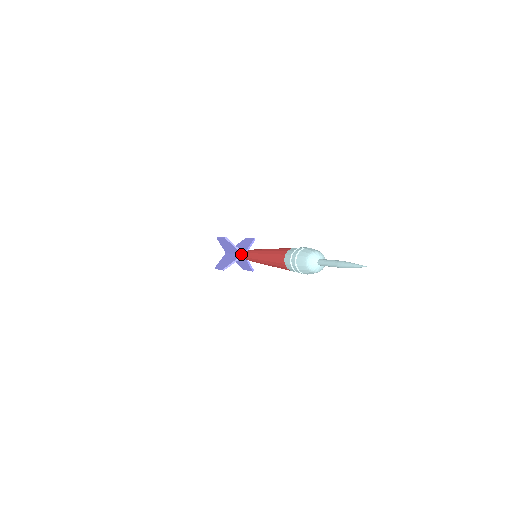
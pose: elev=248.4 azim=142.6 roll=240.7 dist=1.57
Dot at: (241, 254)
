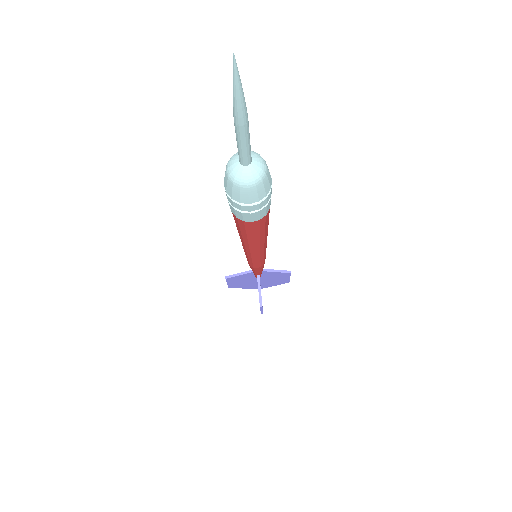
Dot at: occluded
